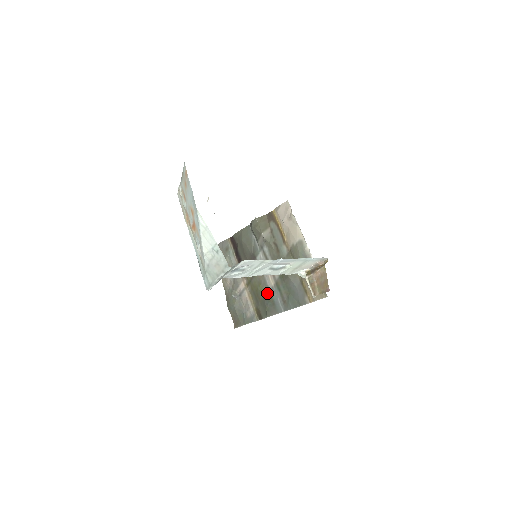
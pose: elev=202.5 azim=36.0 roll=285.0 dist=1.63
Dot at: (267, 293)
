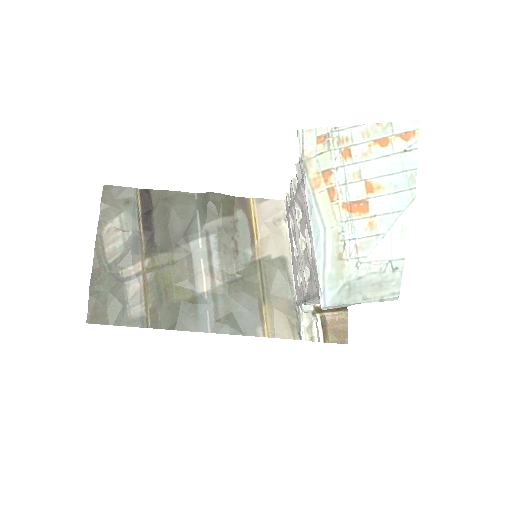
Dot at: (190, 297)
